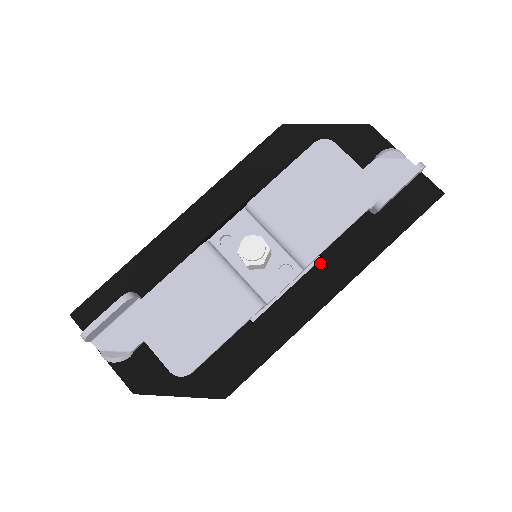
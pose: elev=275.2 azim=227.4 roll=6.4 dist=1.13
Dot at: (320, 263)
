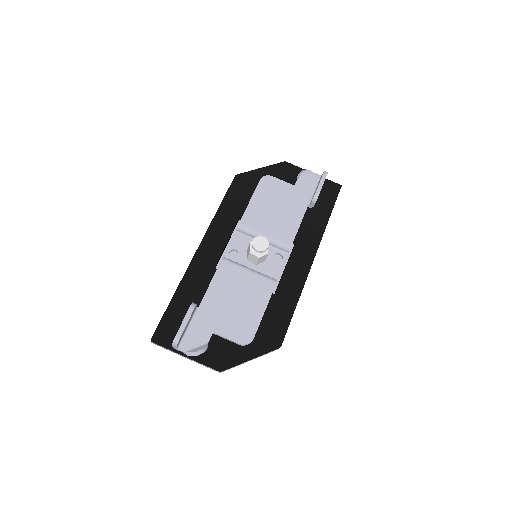
Dot at: (296, 245)
